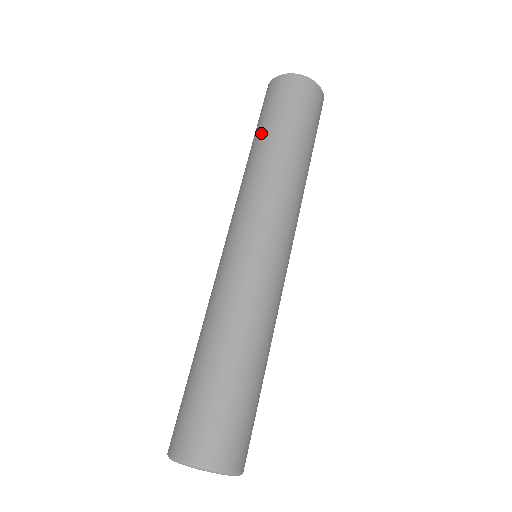
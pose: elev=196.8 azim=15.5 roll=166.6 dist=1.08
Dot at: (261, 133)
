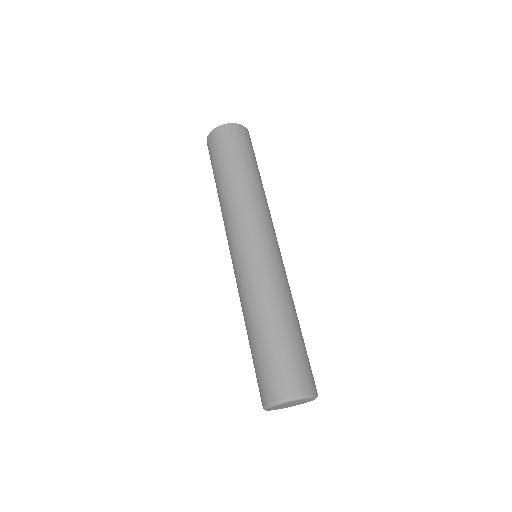
Dot at: (240, 165)
